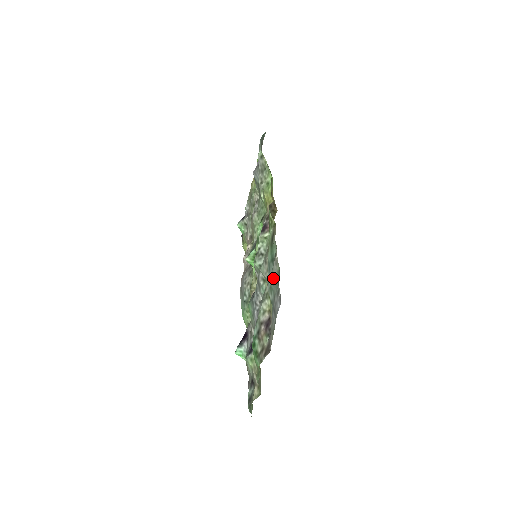
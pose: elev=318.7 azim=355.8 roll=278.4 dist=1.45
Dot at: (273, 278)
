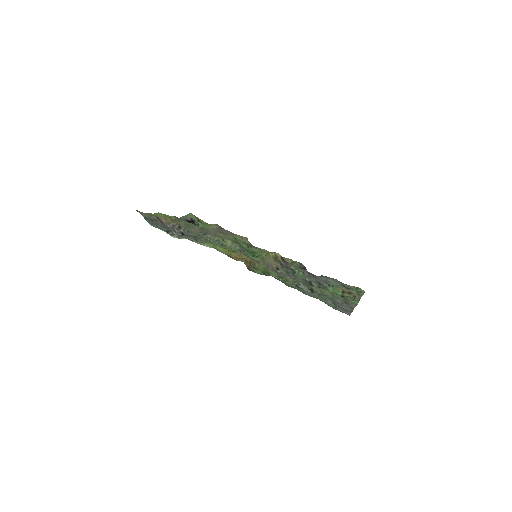
Dot at: (317, 297)
